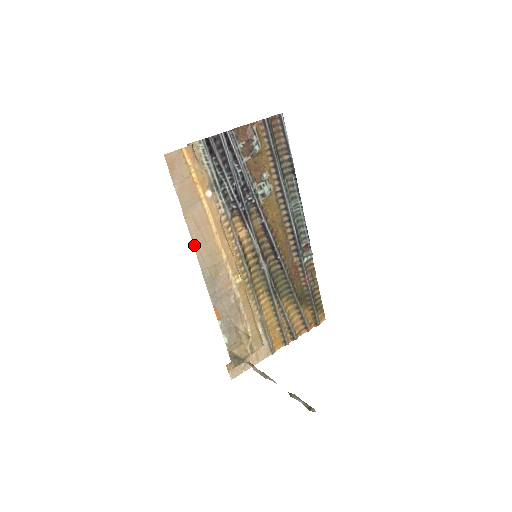
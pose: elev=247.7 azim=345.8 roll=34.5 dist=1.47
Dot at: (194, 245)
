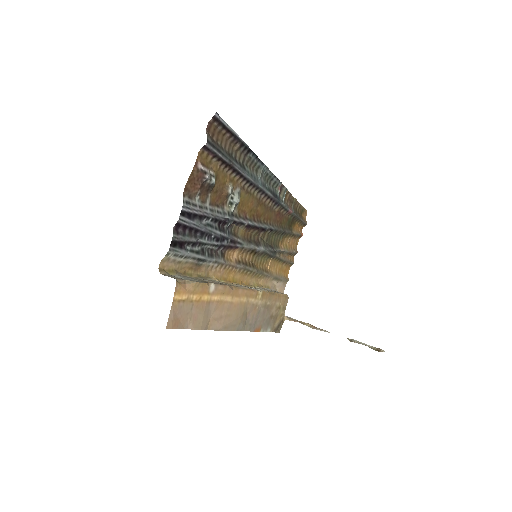
Dot at: (225, 330)
